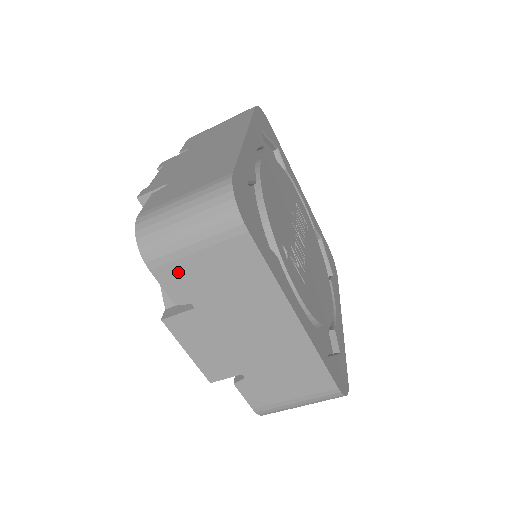
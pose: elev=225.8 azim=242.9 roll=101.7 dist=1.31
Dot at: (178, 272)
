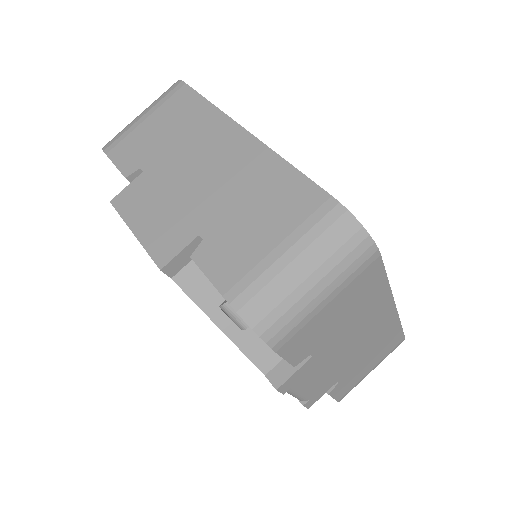
Dot at: (130, 144)
